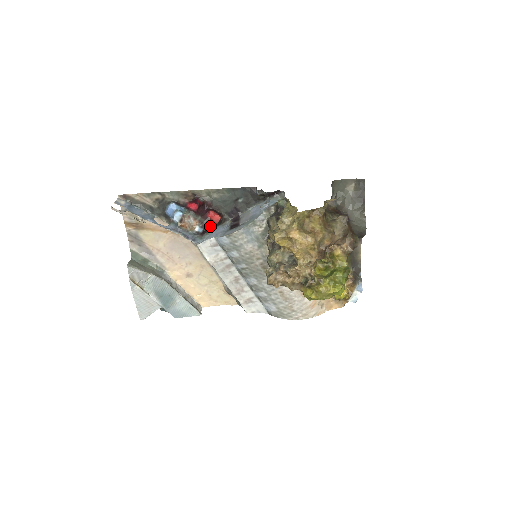
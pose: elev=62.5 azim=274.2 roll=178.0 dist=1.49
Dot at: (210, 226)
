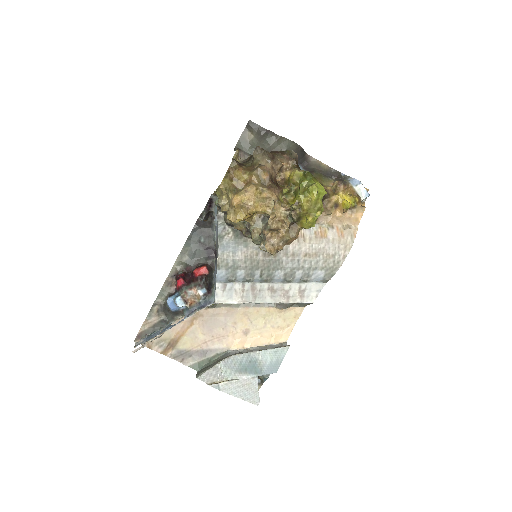
Dot at: (206, 280)
